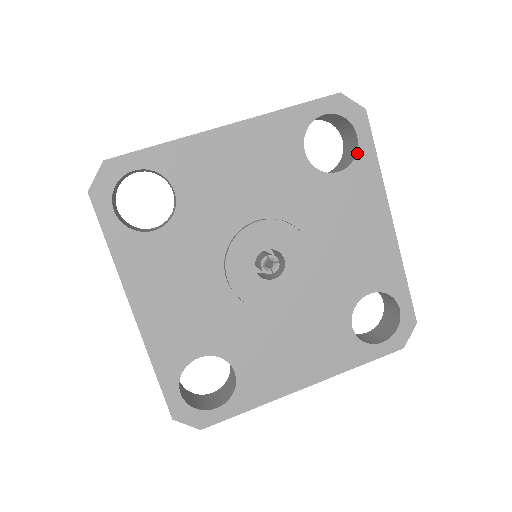
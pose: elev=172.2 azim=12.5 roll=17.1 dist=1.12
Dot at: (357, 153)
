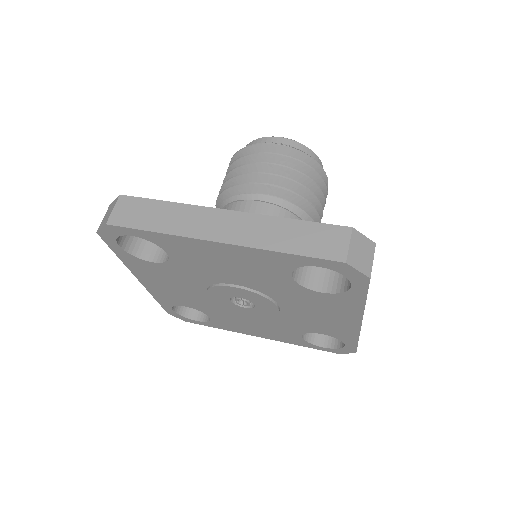
Dot at: (346, 292)
